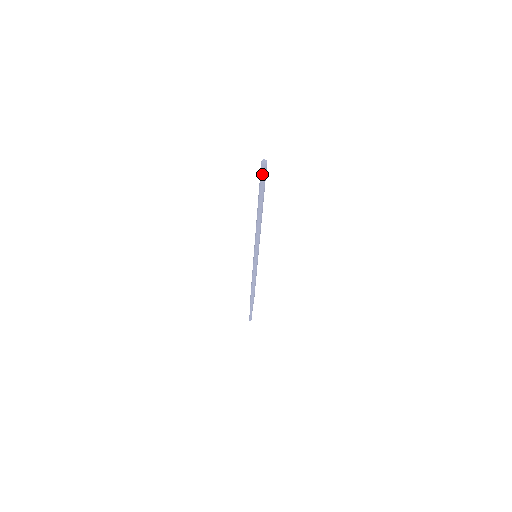
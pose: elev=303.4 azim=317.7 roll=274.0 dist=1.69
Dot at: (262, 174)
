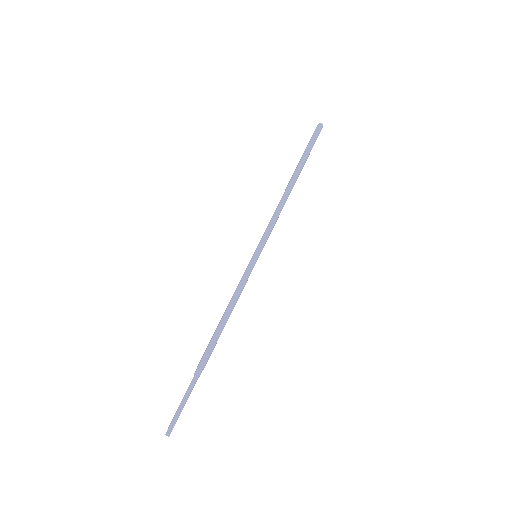
Dot at: (315, 134)
